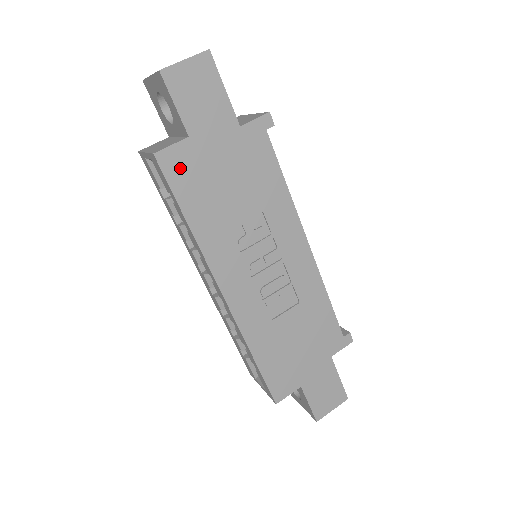
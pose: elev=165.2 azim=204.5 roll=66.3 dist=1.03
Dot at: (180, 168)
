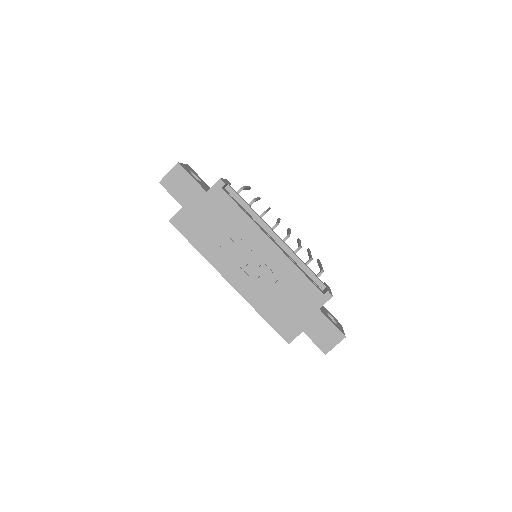
Dot at: (183, 223)
